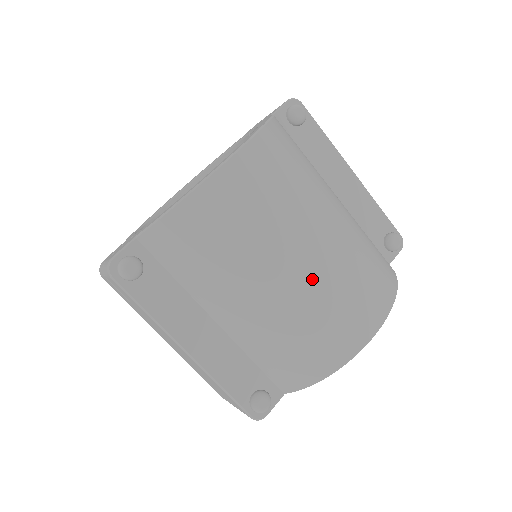
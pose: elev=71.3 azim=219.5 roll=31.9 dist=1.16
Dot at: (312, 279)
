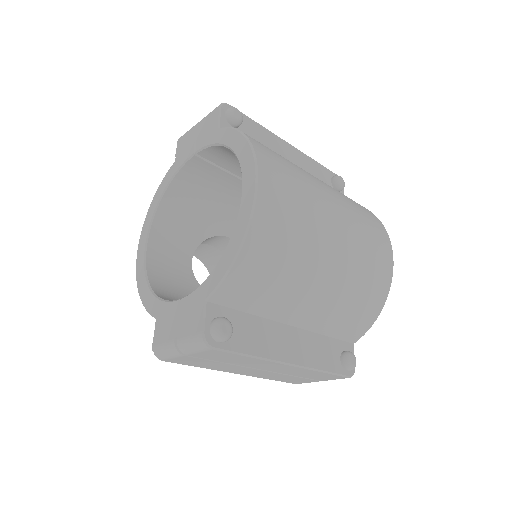
Dot at: (348, 244)
